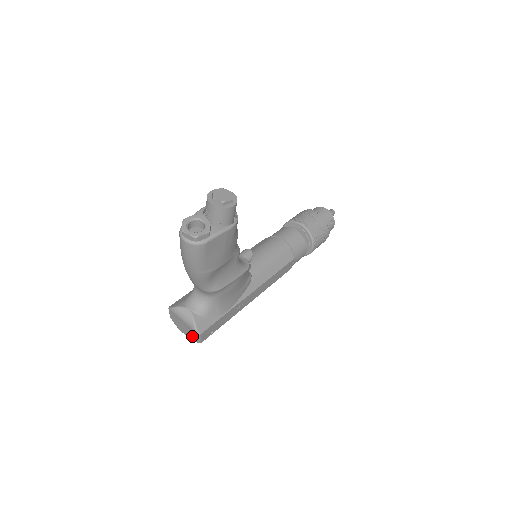
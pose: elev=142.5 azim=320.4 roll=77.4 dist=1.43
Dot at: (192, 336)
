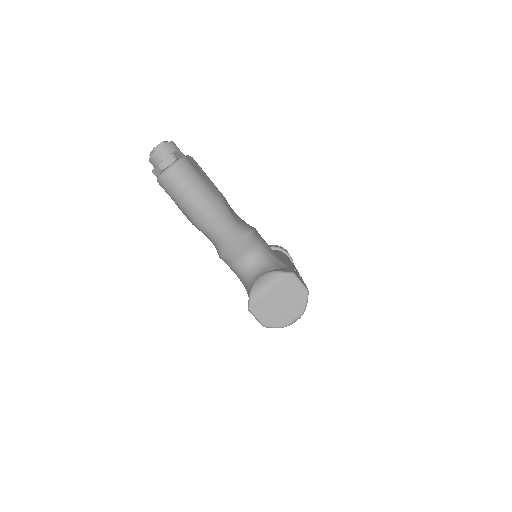
Dot at: (296, 297)
